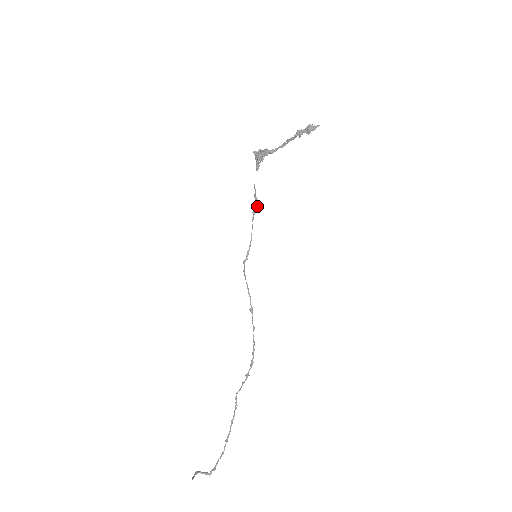
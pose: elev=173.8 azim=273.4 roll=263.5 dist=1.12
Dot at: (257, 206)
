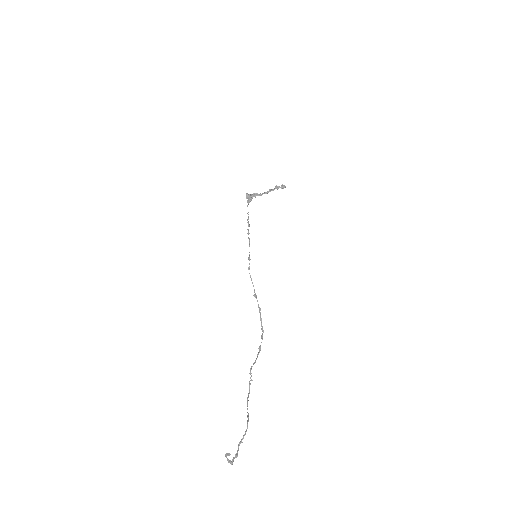
Dot at: occluded
